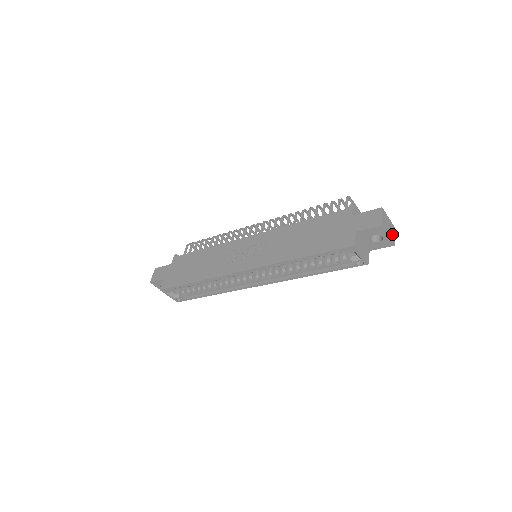
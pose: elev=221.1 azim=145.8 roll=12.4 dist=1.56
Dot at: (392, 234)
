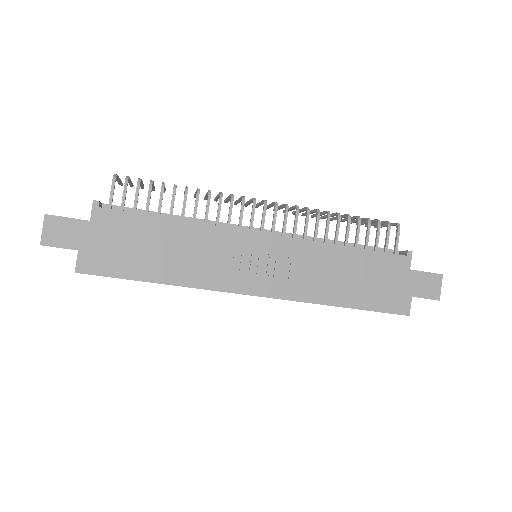
Dot at: occluded
